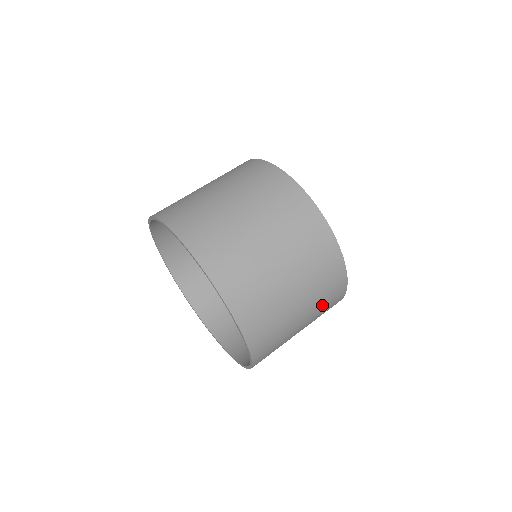
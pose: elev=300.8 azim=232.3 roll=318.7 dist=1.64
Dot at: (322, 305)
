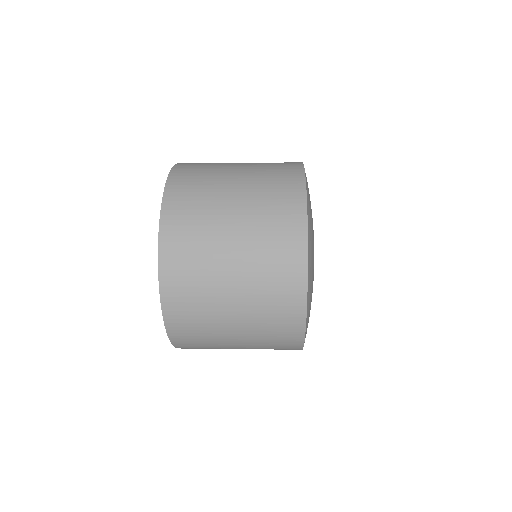
Dot at: (266, 199)
